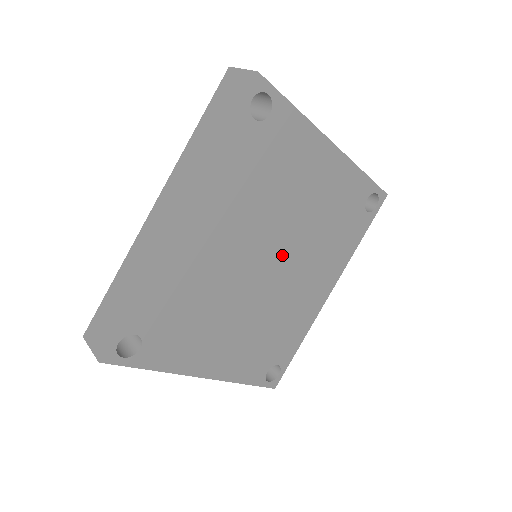
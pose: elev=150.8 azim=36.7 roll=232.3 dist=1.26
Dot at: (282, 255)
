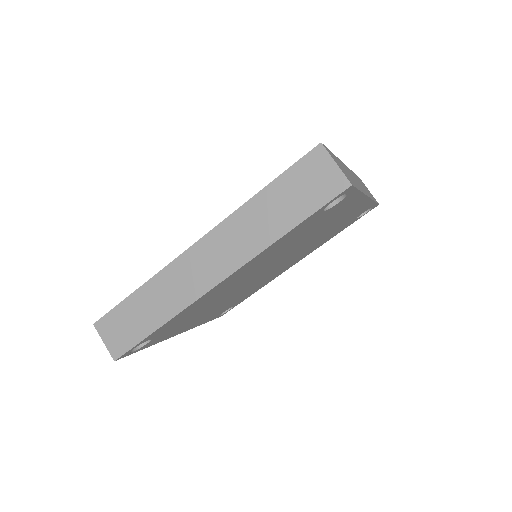
Dot at: (279, 263)
